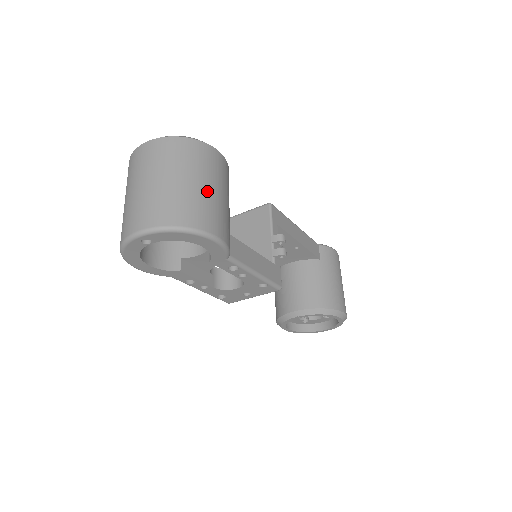
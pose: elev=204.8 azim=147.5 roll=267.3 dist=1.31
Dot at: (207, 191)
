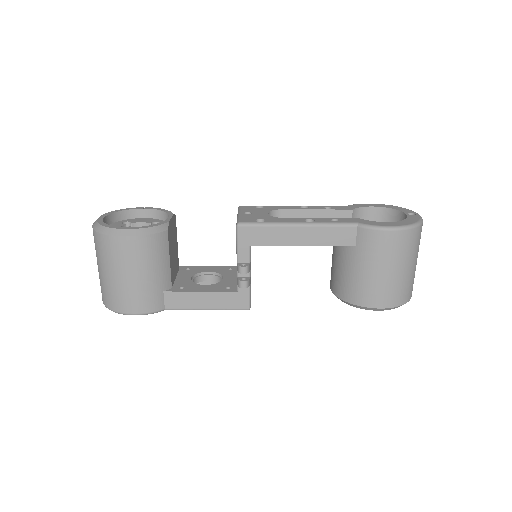
Dot at: (118, 280)
